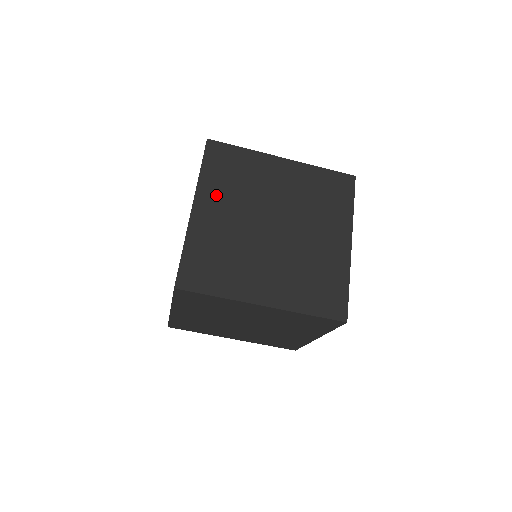
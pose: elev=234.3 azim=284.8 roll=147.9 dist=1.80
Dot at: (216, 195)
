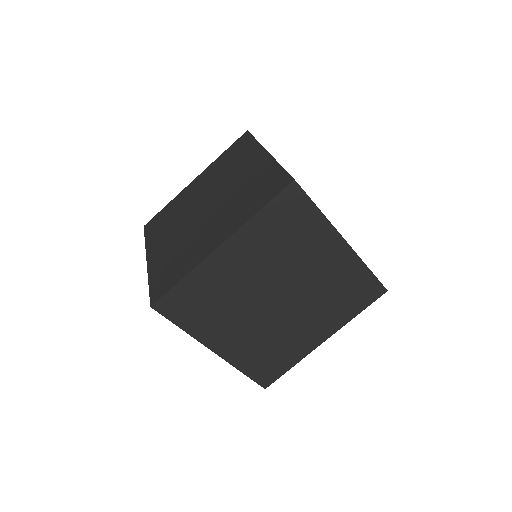
Dot at: (253, 245)
